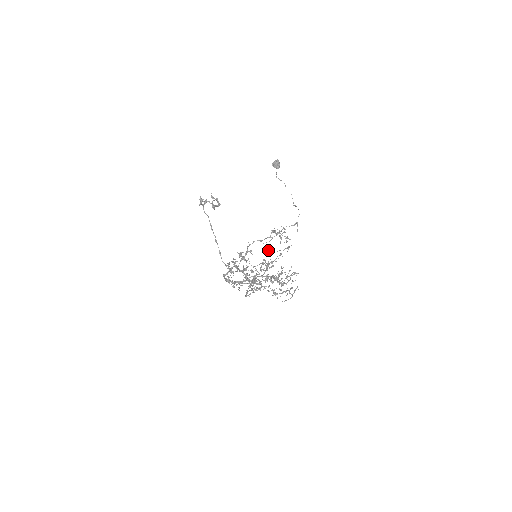
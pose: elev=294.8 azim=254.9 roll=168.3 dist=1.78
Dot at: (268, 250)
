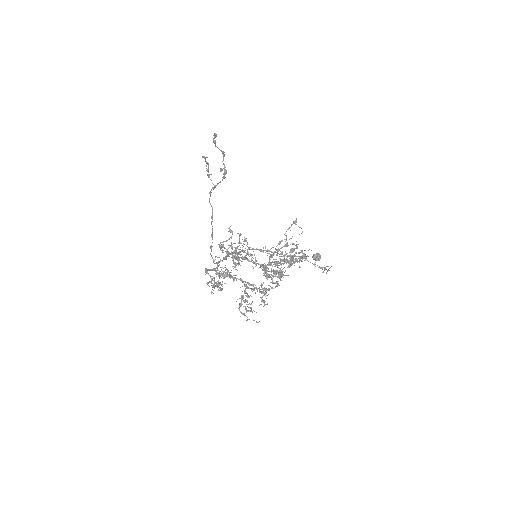
Dot at: occluded
